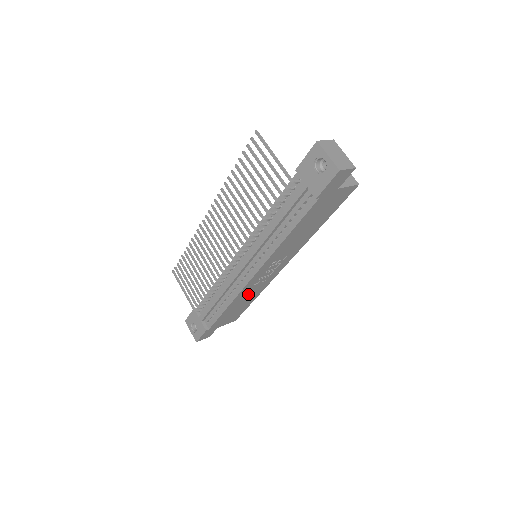
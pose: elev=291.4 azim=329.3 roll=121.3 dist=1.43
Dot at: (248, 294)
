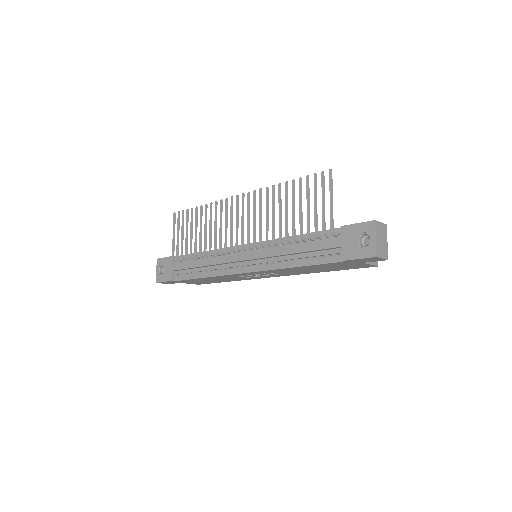
Dot at: (227, 278)
